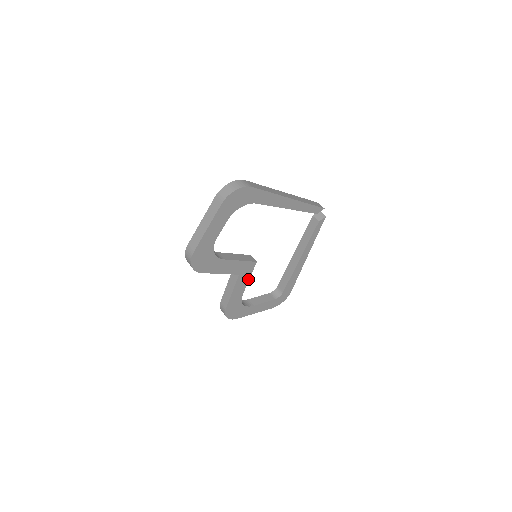
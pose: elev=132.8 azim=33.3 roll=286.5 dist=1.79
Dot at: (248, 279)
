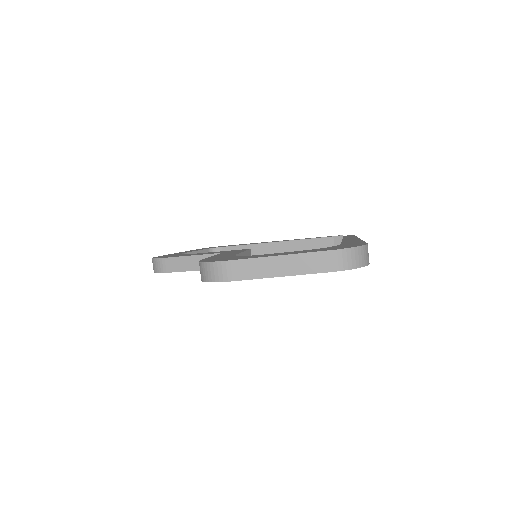
Dot at: occluded
